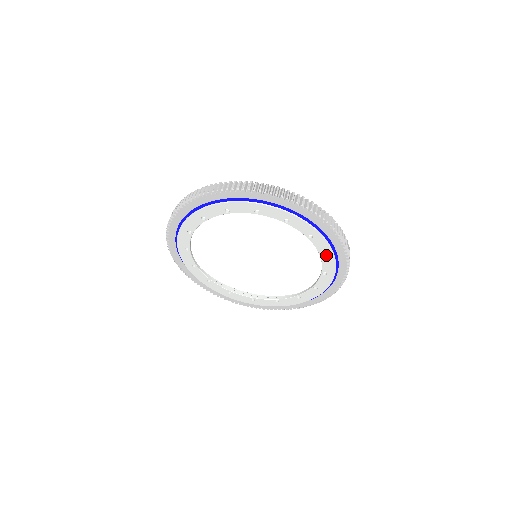
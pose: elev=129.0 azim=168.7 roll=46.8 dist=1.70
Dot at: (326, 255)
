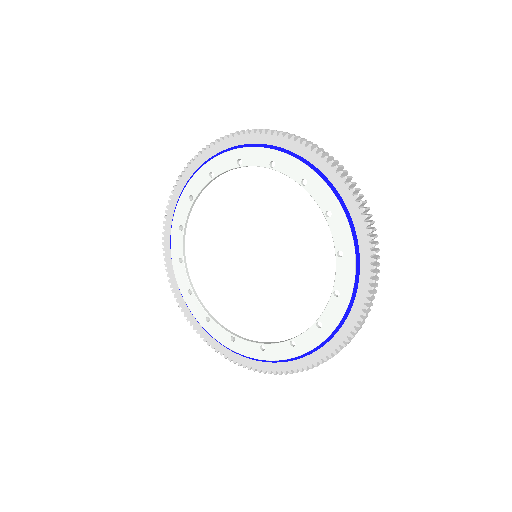
Dot at: (306, 179)
